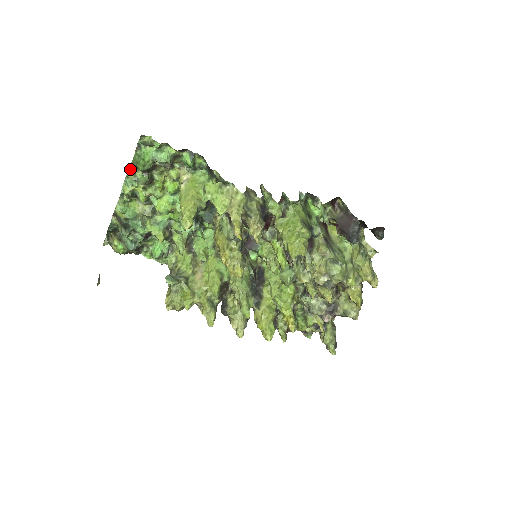
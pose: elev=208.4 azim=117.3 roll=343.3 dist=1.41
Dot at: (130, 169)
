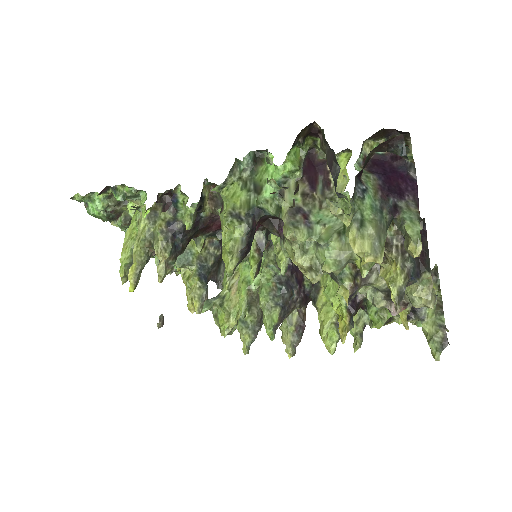
Dot at: occluded
